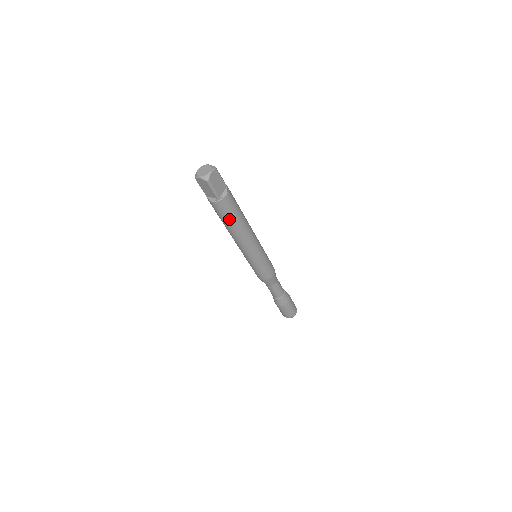
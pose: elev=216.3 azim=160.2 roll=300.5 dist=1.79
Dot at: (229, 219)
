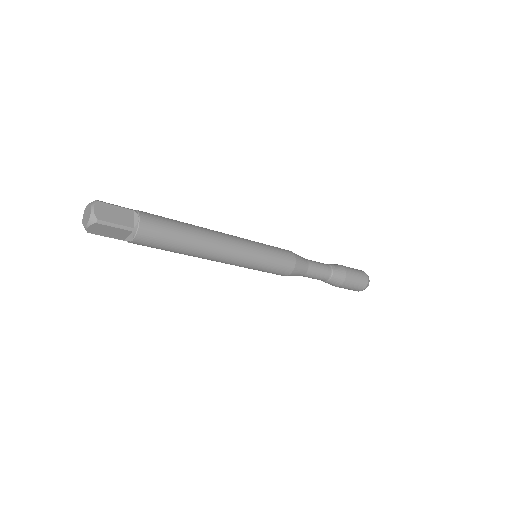
Dot at: (173, 242)
